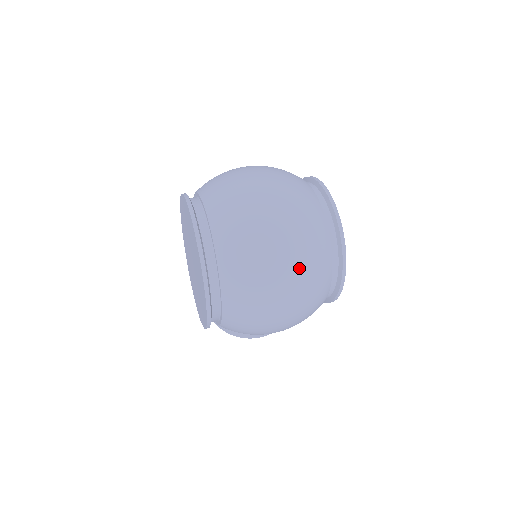
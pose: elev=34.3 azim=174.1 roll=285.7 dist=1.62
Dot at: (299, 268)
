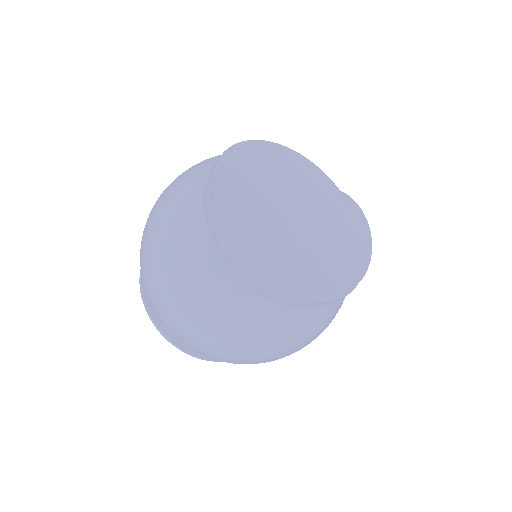
Dot at: (232, 341)
